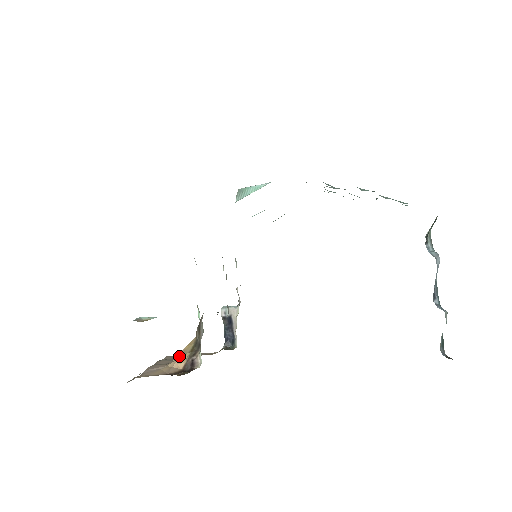
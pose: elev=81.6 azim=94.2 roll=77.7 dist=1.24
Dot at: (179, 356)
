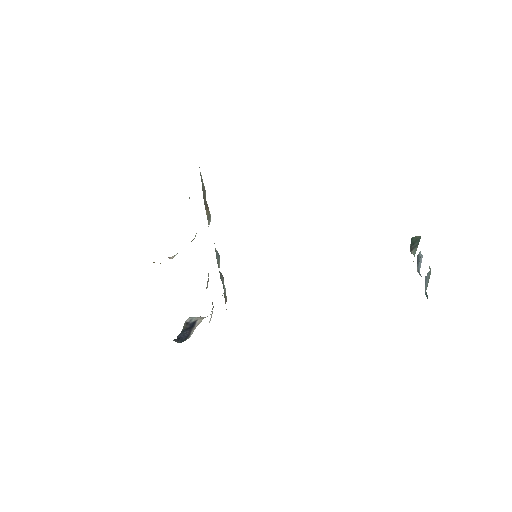
Dot at: occluded
